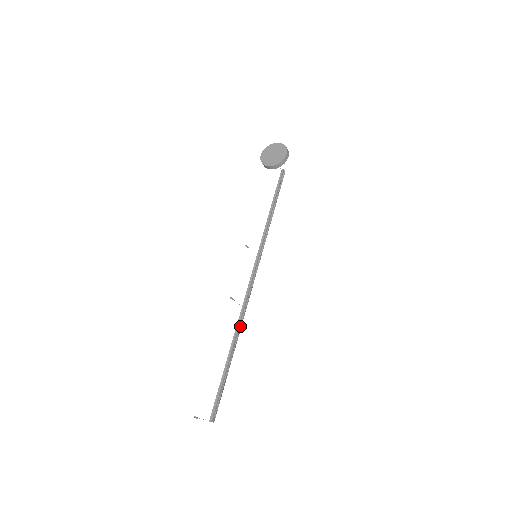
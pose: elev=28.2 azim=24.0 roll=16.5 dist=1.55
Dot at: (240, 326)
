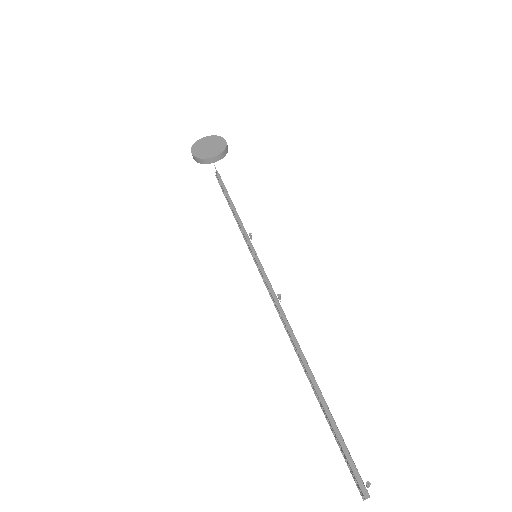
Dot at: (297, 343)
